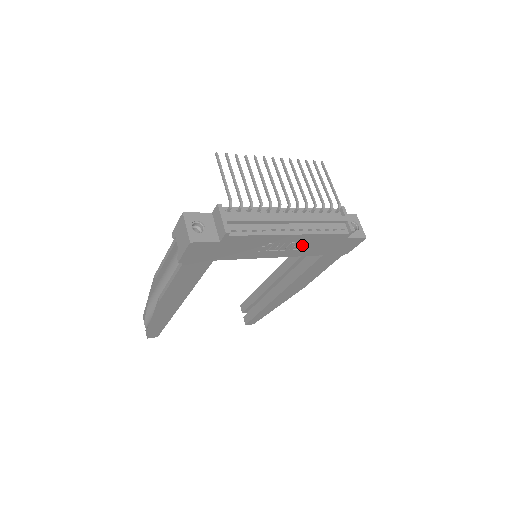
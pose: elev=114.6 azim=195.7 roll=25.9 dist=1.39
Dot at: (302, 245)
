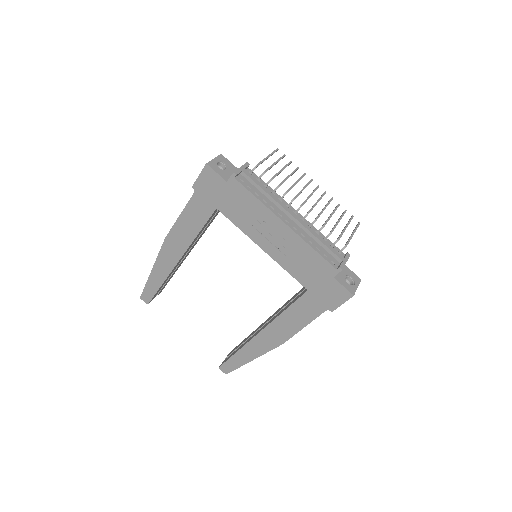
Dot at: (291, 251)
